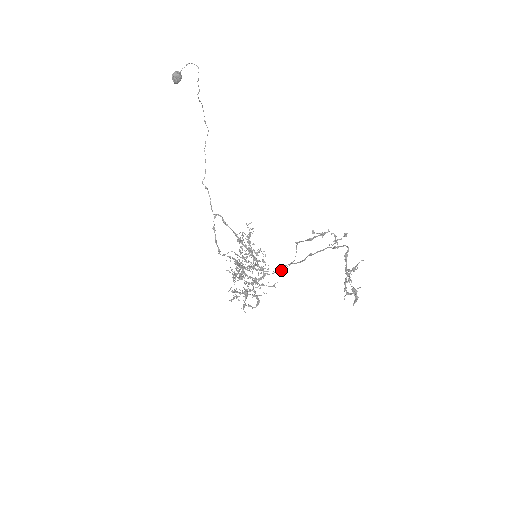
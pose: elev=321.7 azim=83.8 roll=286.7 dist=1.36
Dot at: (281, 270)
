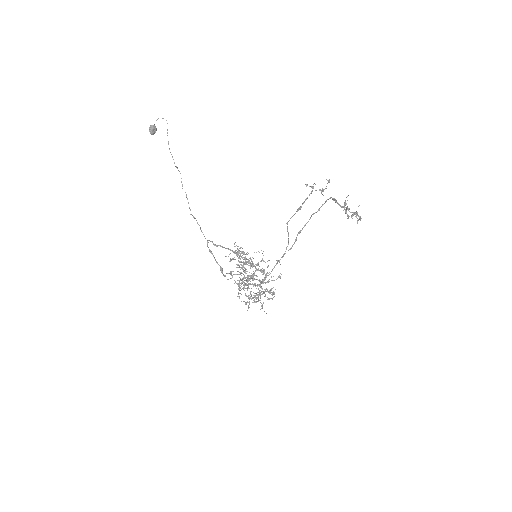
Dot at: (279, 262)
